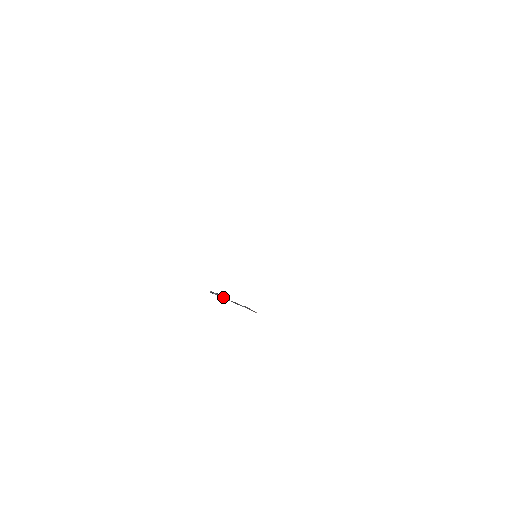
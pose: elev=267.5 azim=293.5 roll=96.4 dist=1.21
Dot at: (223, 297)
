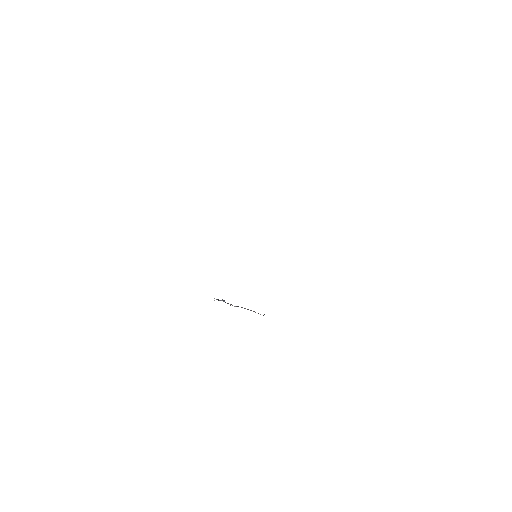
Dot at: (228, 303)
